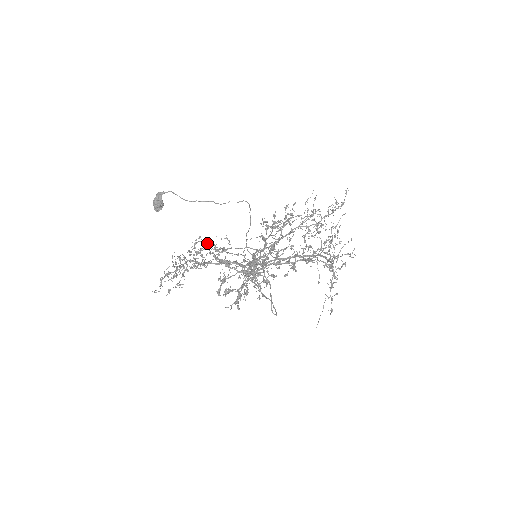
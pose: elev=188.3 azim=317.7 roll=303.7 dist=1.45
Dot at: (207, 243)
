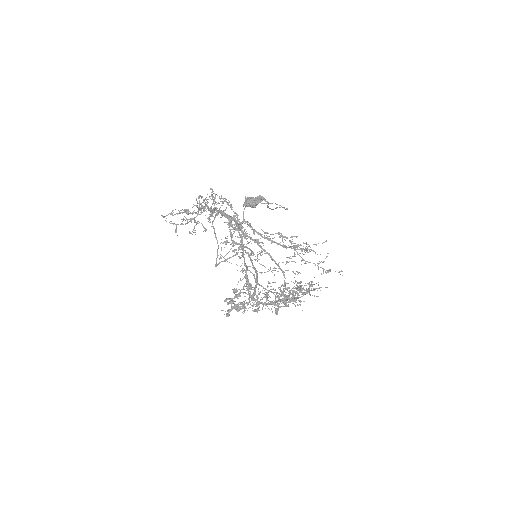
Dot at: occluded
